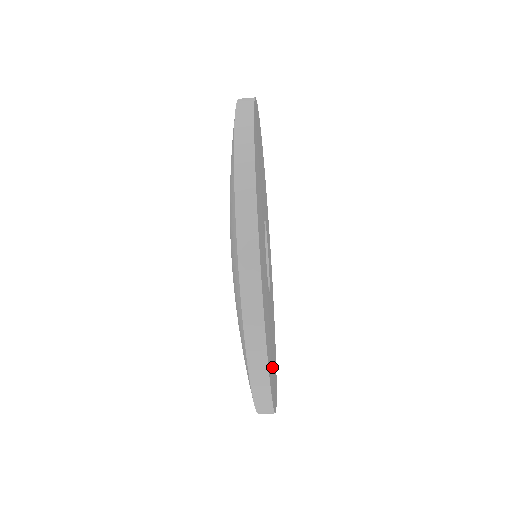
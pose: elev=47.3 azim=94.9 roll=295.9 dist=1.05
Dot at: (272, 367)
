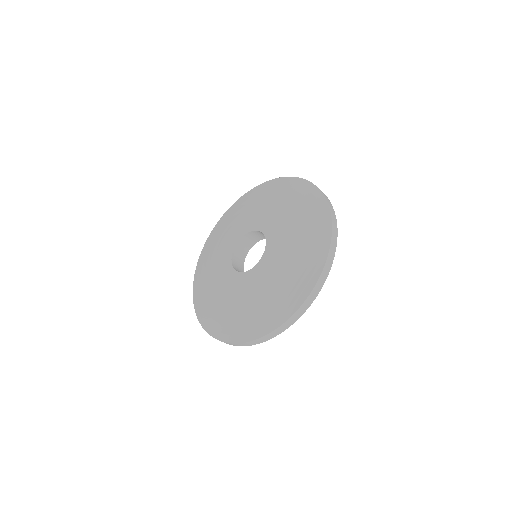
Dot at: occluded
